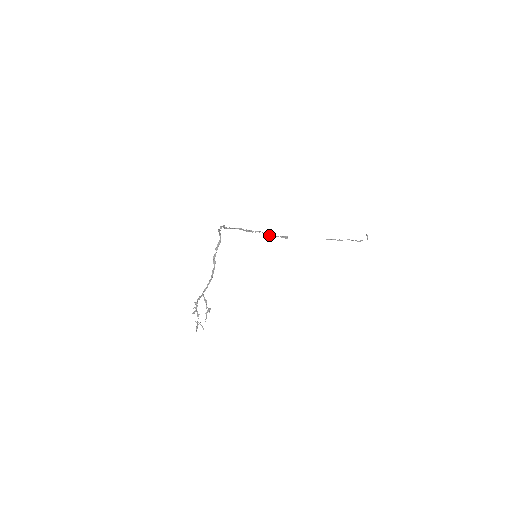
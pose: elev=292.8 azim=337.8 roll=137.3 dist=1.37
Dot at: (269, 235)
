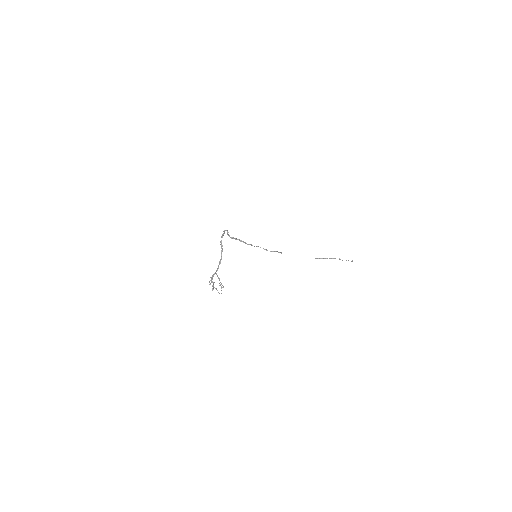
Dot at: (266, 250)
